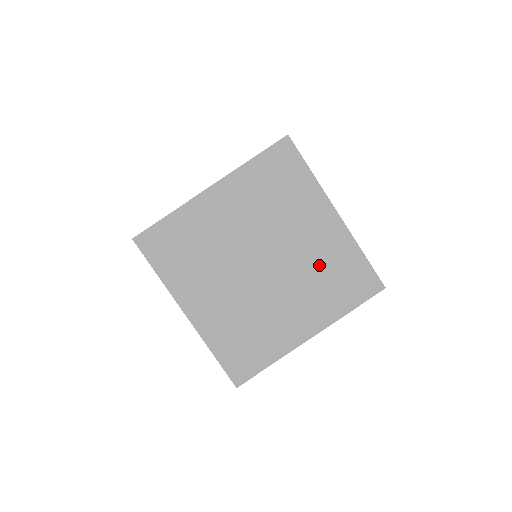
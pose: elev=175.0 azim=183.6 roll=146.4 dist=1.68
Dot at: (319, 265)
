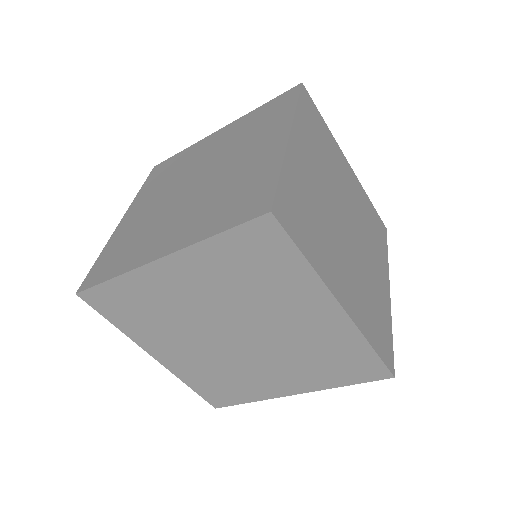
Dot at: (363, 216)
